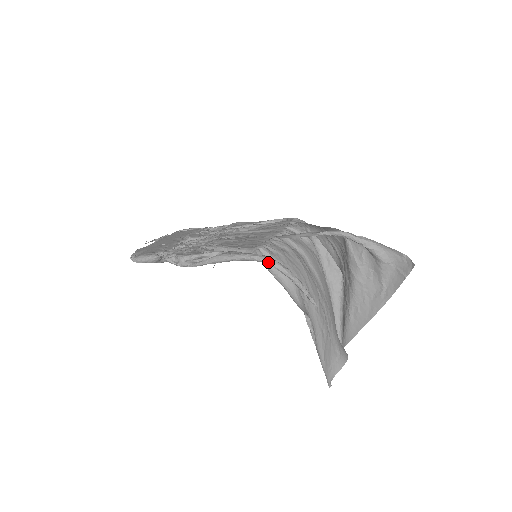
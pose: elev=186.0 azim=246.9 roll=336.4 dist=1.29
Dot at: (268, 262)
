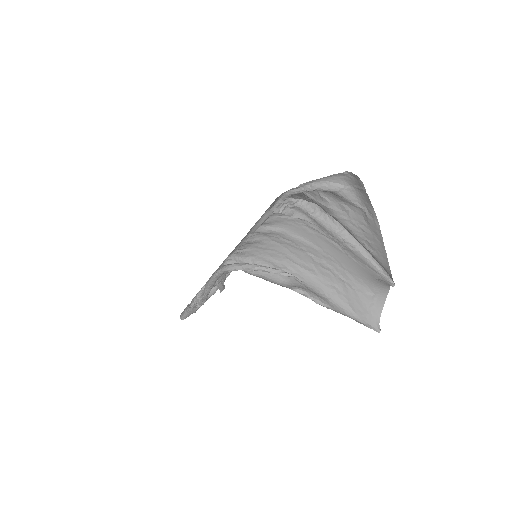
Dot at: (227, 270)
